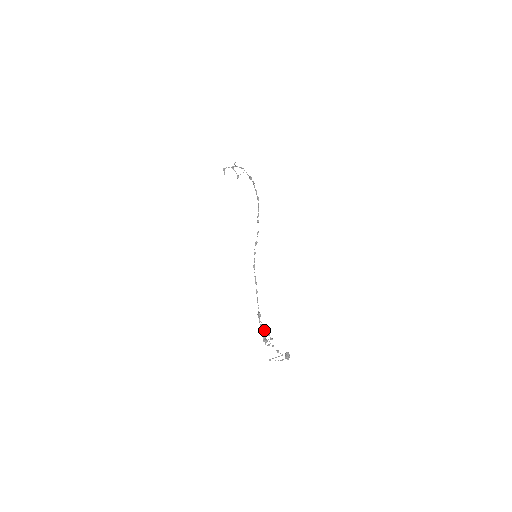
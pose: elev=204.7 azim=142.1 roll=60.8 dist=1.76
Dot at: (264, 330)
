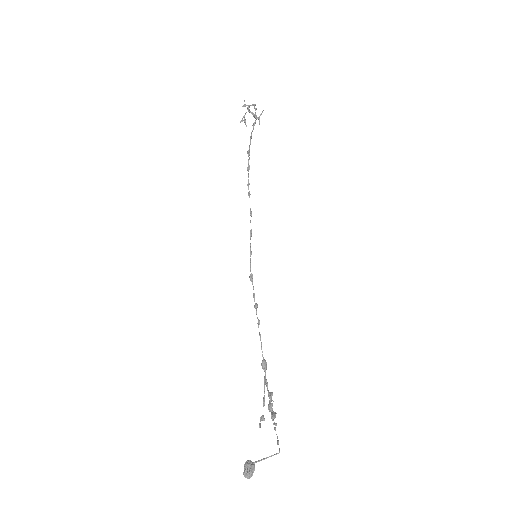
Dot at: (268, 395)
